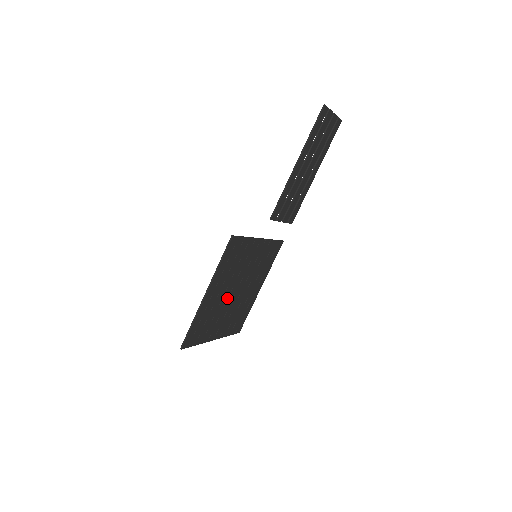
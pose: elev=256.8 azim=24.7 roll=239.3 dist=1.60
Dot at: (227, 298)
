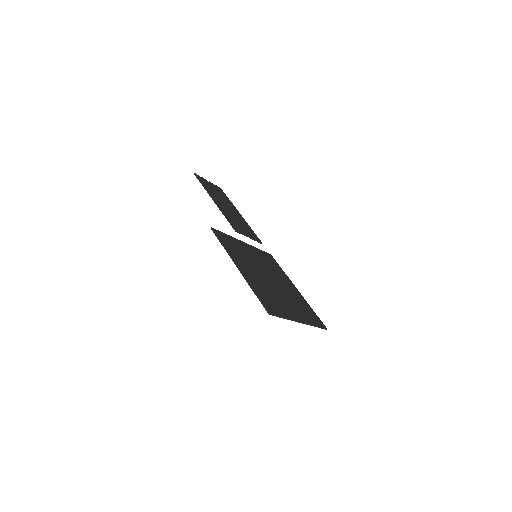
Dot at: (267, 282)
